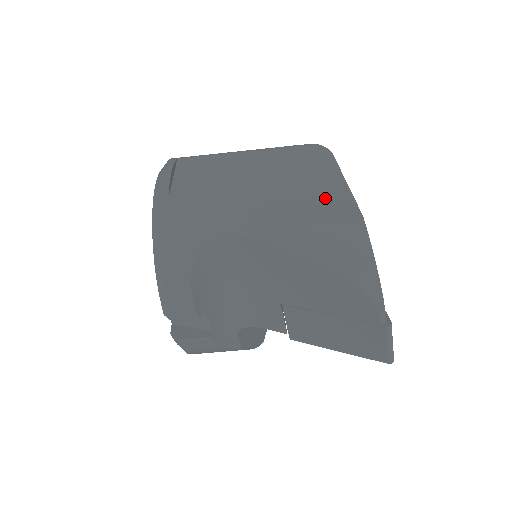
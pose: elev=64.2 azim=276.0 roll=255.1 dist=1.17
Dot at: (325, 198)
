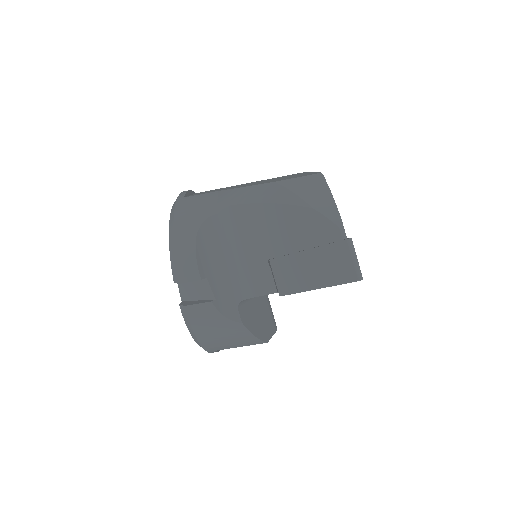
Dot at: (297, 176)
